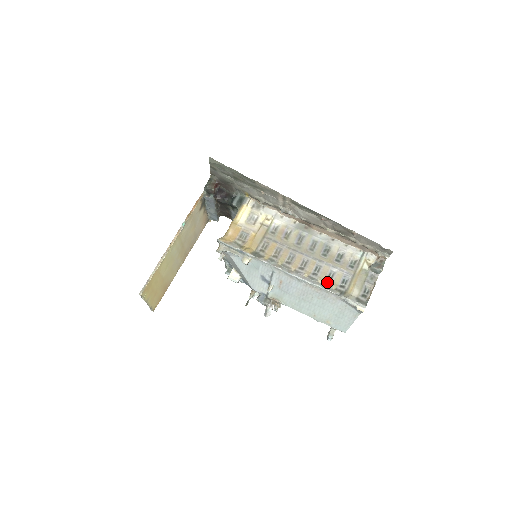
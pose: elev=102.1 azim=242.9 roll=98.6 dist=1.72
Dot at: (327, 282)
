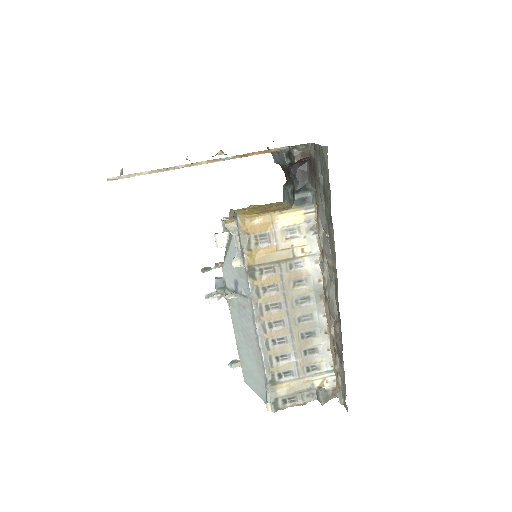
Dot at: (274, 360)
